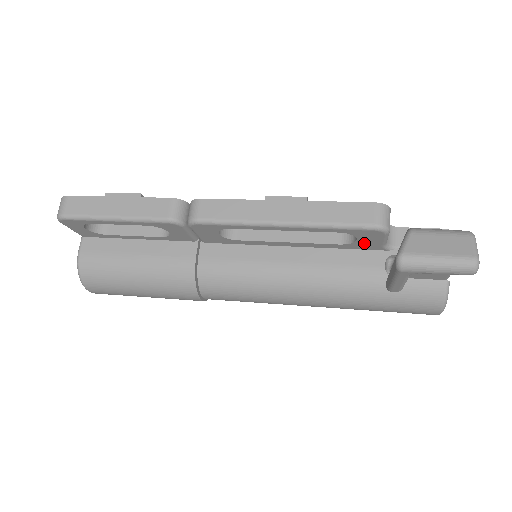
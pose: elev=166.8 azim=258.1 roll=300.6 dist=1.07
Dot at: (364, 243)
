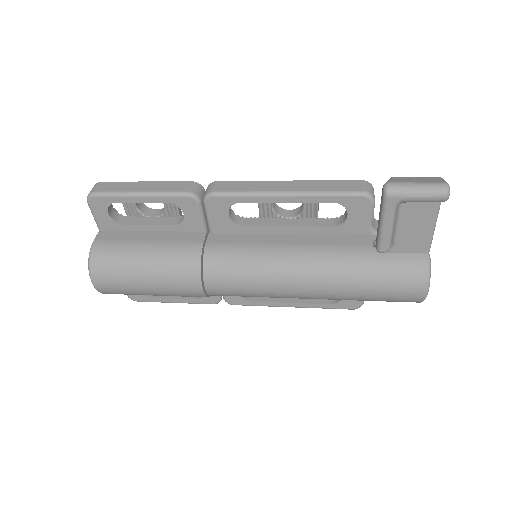
Dot at: (354, 222)
